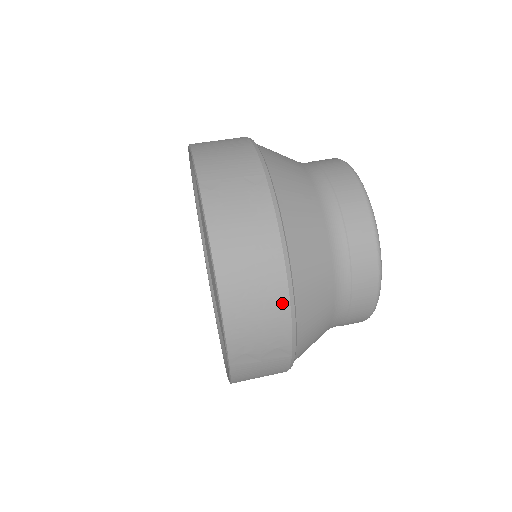
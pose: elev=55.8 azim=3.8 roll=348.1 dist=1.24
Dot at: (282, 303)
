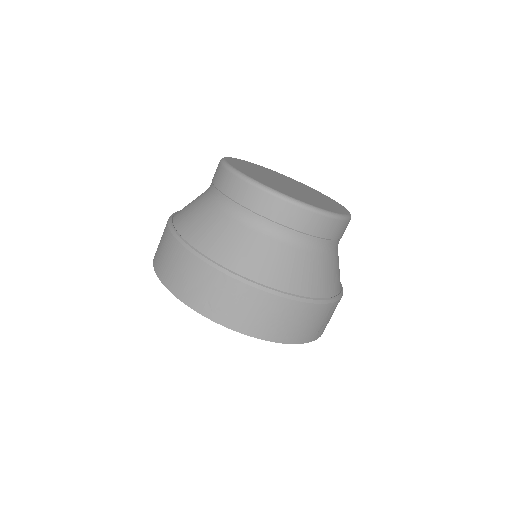
Dot at: (309, 308)
